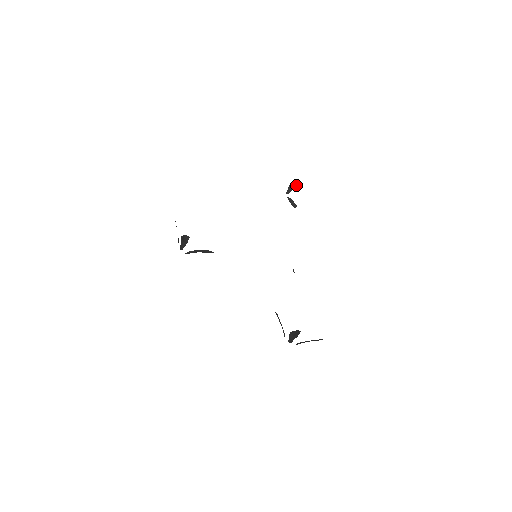
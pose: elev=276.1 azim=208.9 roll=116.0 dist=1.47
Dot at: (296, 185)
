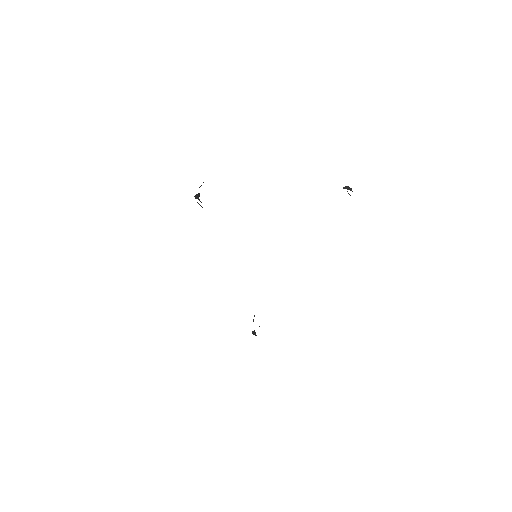
Dot at: (352, 191)
